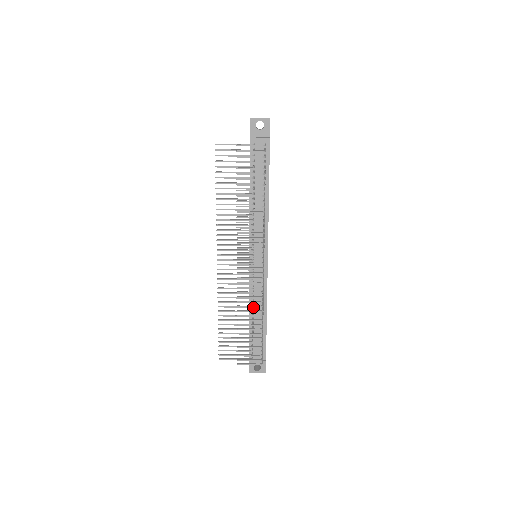
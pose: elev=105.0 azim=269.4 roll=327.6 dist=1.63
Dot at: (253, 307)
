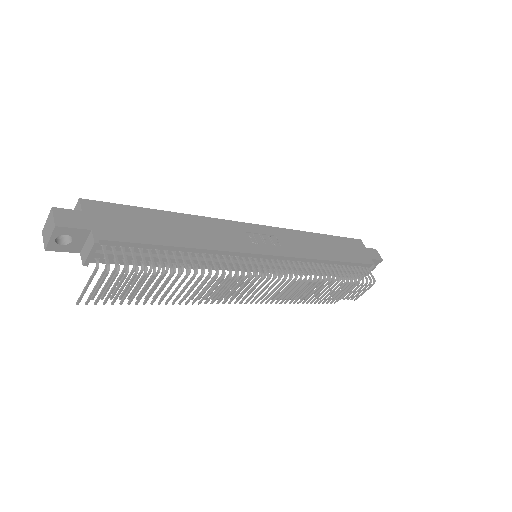
Dot at: (311, 272)
